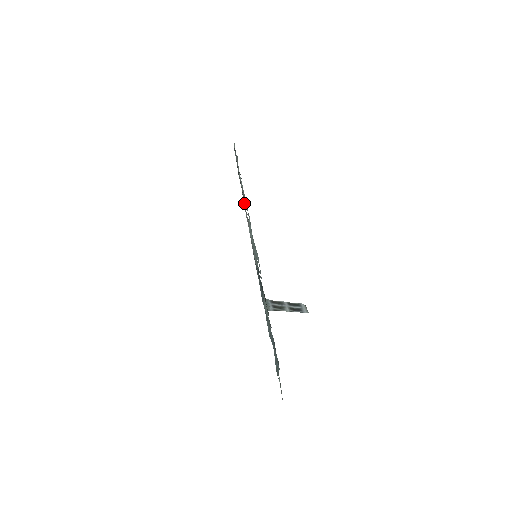
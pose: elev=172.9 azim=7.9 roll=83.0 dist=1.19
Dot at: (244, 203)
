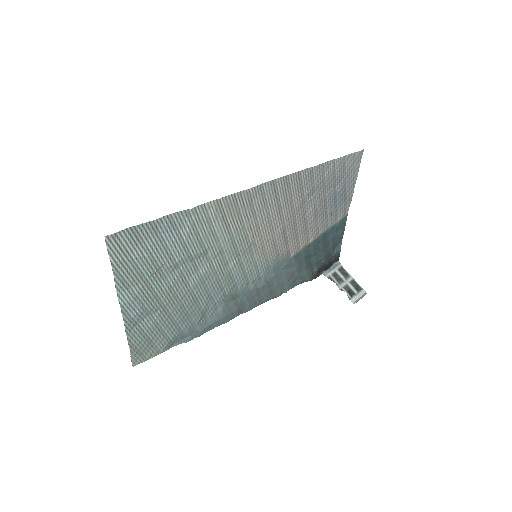
Dot at: (342, 183)
